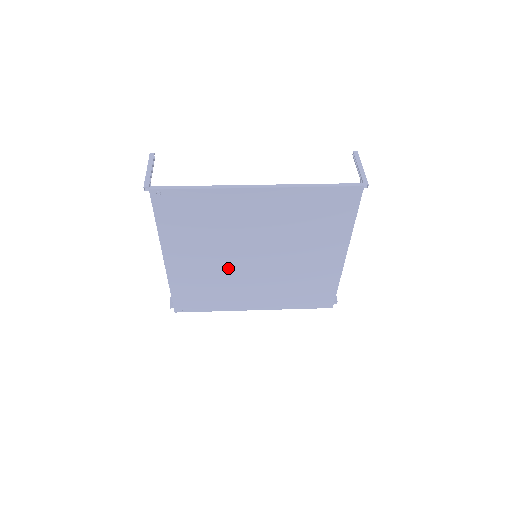
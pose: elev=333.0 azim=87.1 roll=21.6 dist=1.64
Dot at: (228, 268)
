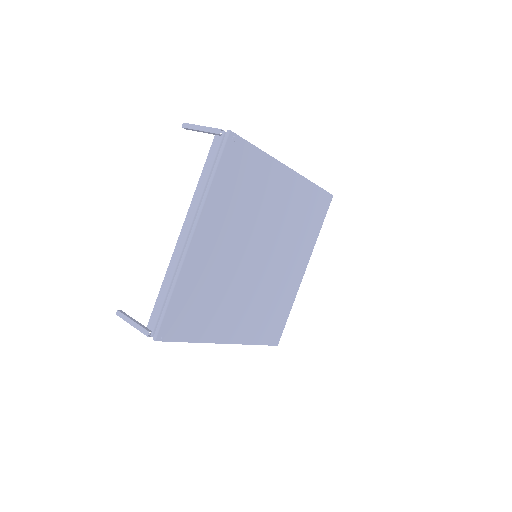
Dot at: (235, 266)
